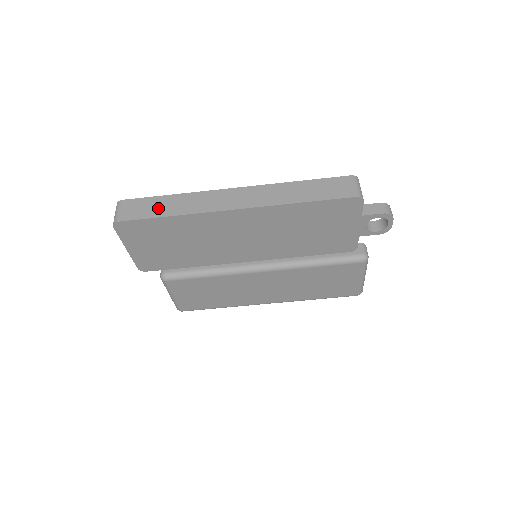
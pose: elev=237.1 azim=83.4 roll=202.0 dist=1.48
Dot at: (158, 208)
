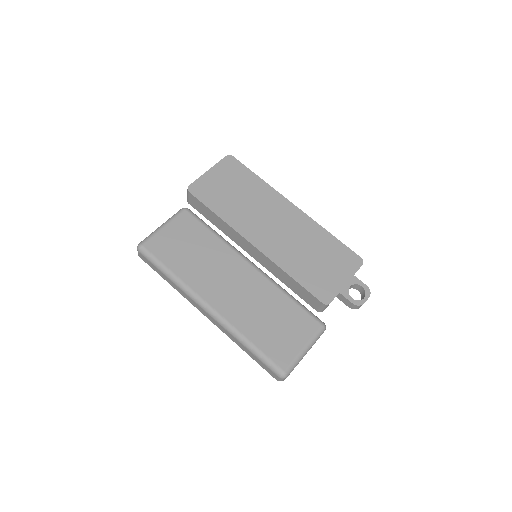
Dot at: occluded
